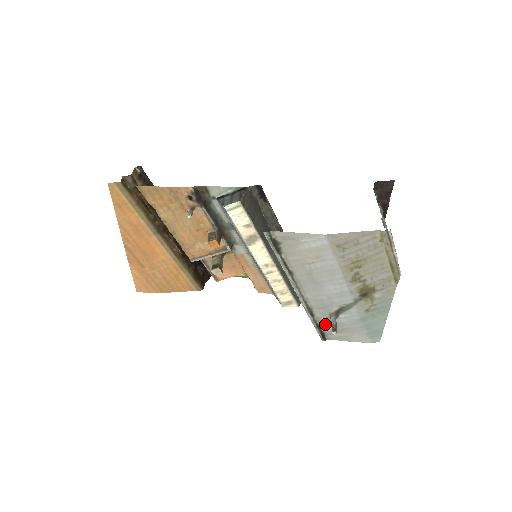
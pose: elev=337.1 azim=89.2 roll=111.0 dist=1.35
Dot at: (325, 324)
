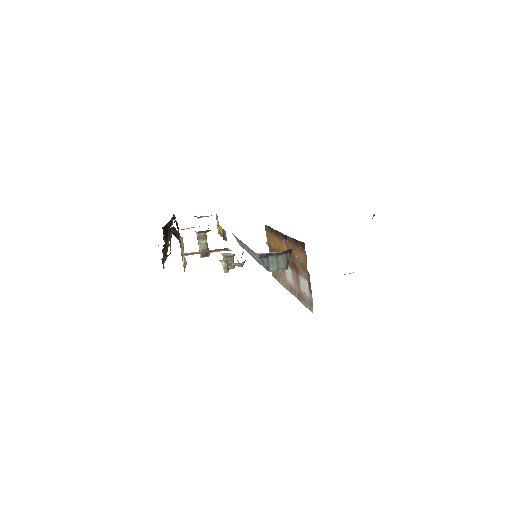
Dot at: occluded
